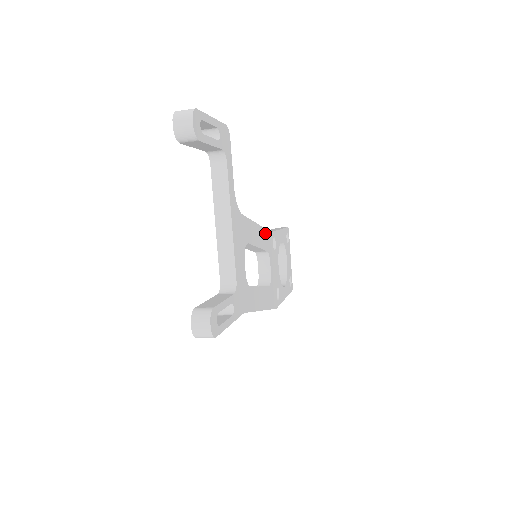
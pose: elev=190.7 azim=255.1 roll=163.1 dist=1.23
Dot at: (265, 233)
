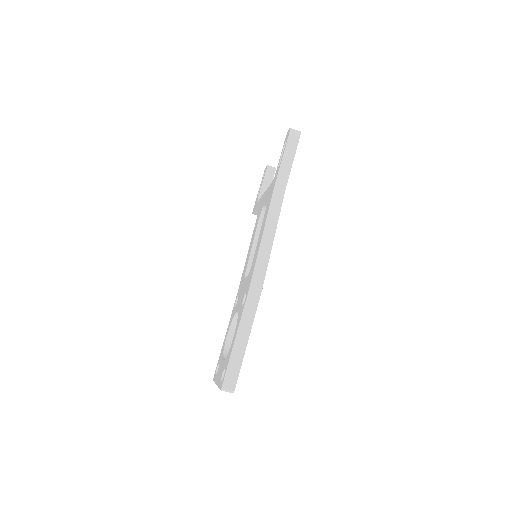
Dot at: occluded
